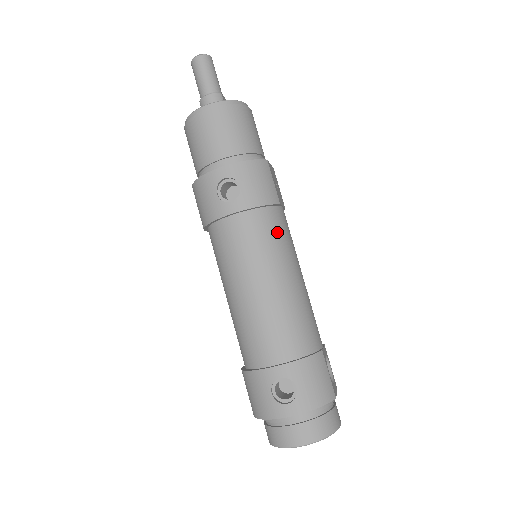
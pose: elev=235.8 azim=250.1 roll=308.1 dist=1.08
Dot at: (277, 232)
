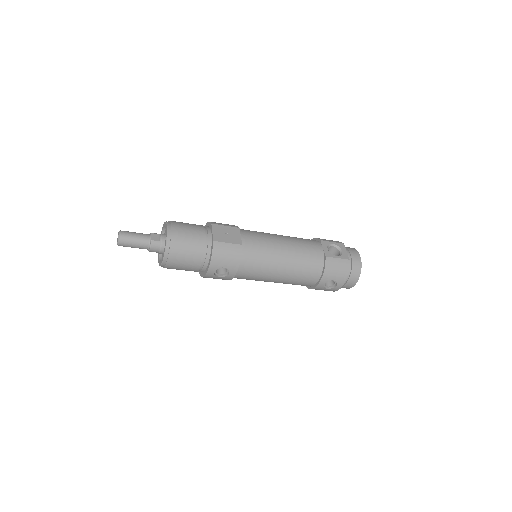
Dot at: (257, 255)
